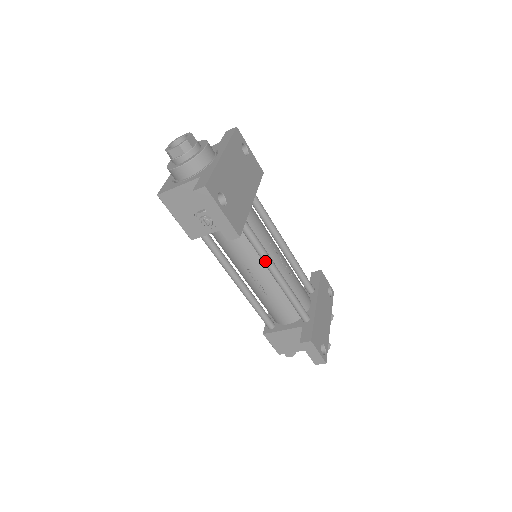
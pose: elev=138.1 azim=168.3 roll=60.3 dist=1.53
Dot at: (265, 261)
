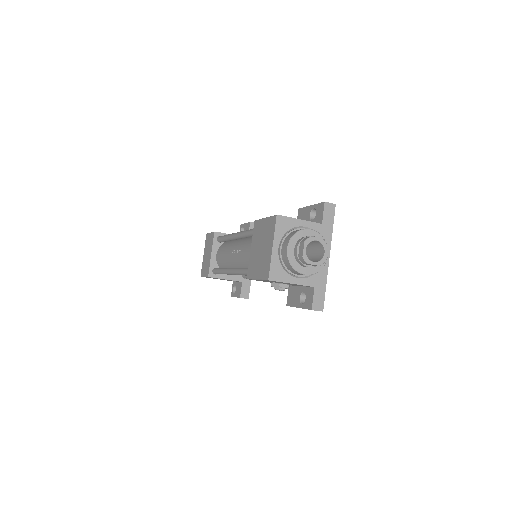
Dot at: occluded
